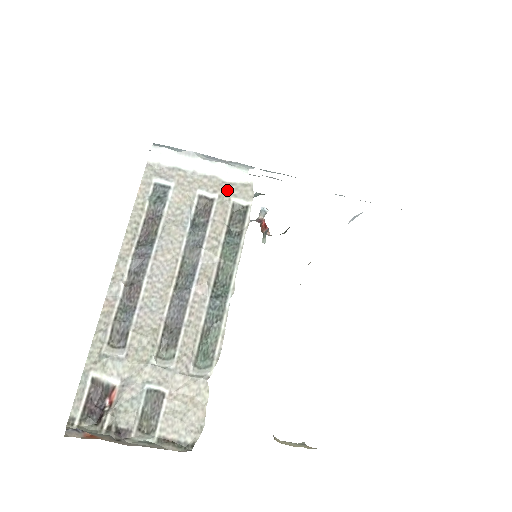
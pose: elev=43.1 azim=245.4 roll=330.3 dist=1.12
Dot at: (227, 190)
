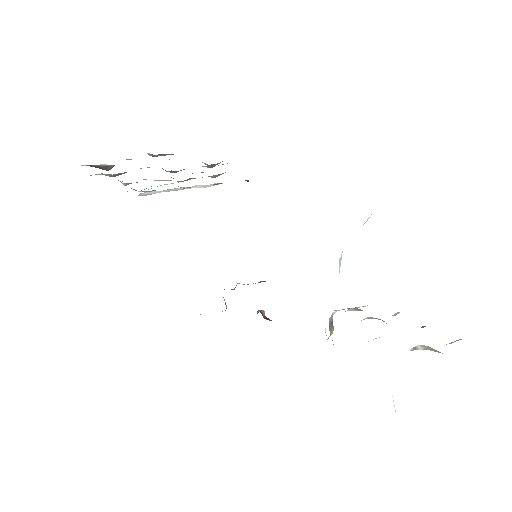
Dot at: occluded
